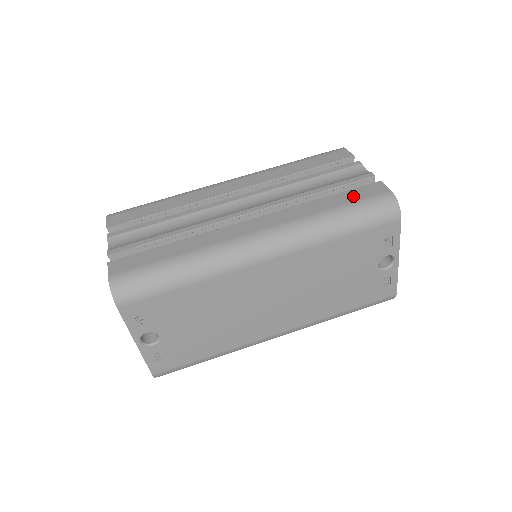
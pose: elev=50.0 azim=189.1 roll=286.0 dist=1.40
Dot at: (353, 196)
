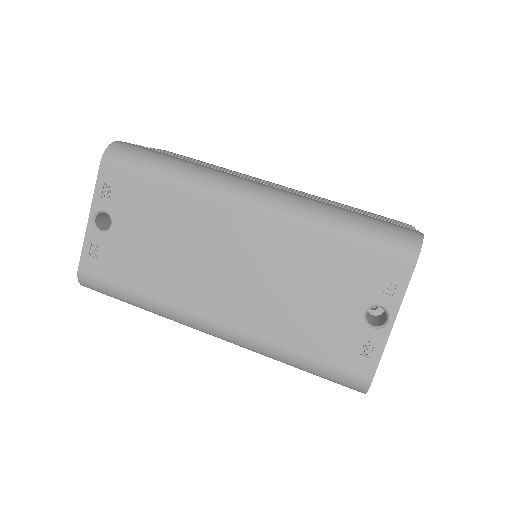
Dot at: (379, 219)
